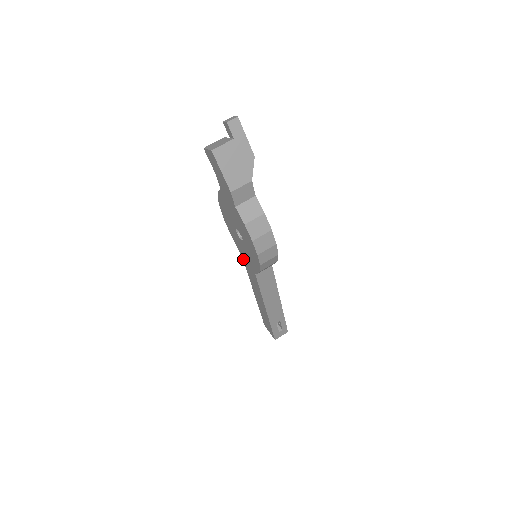
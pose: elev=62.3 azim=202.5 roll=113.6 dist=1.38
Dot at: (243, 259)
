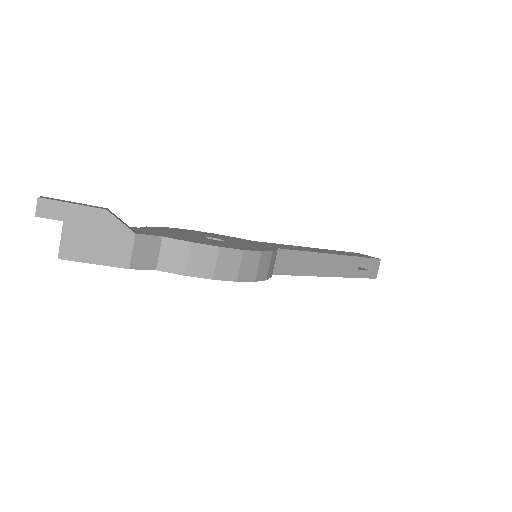
Dot at: occluded
